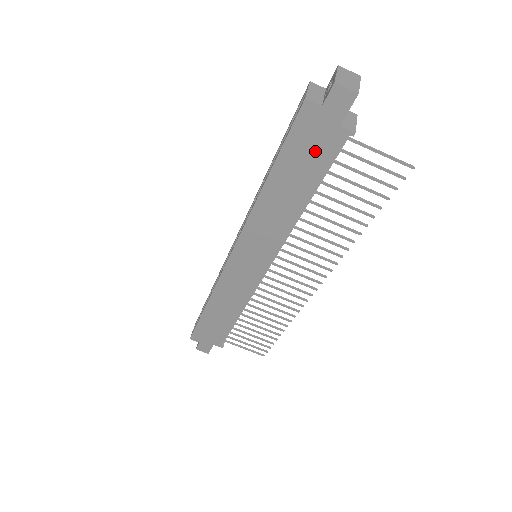
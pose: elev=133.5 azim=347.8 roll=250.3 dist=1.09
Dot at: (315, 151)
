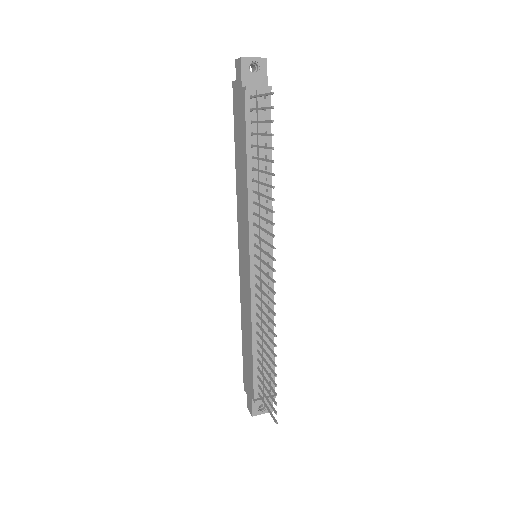
Dot at: (241, 117)
